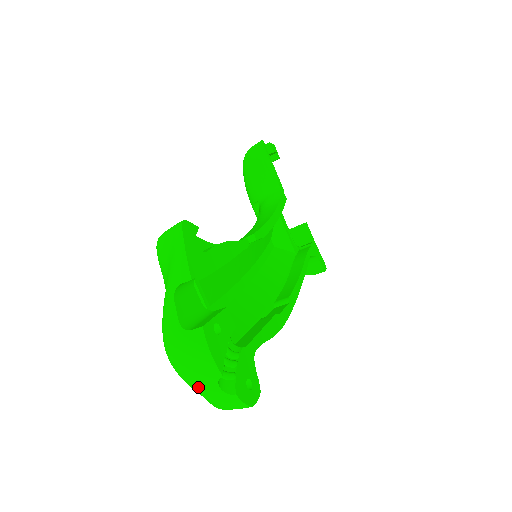
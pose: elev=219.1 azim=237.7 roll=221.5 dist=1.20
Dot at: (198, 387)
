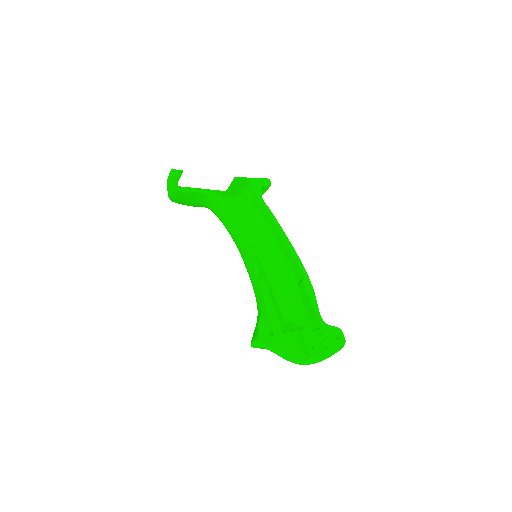
Dot at: occluded
